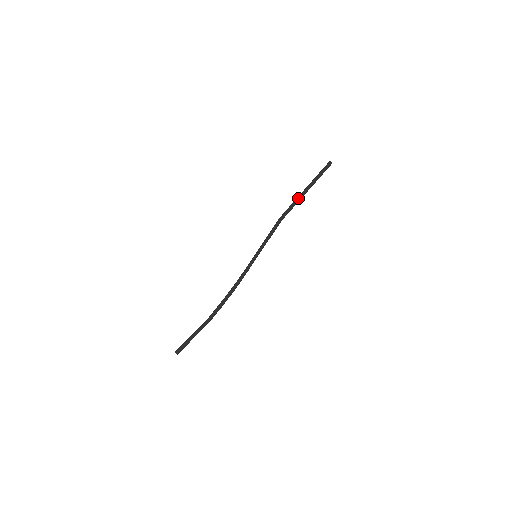
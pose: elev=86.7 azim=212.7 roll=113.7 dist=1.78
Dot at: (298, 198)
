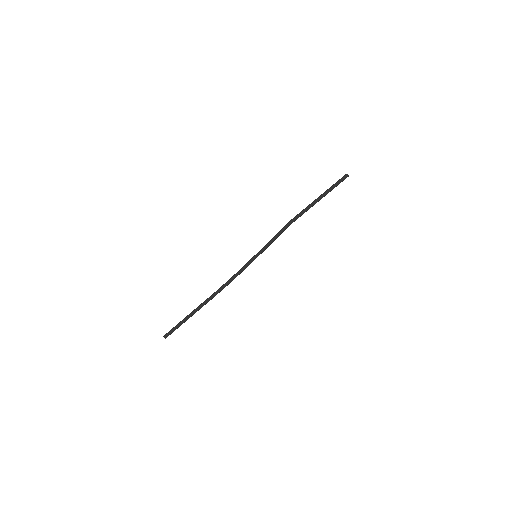
Dot at: (310, 207)
